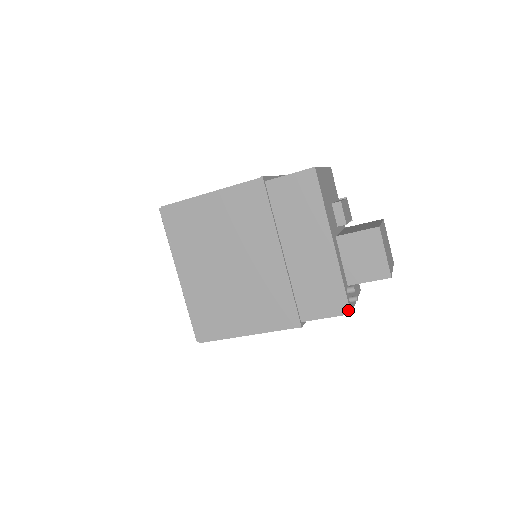
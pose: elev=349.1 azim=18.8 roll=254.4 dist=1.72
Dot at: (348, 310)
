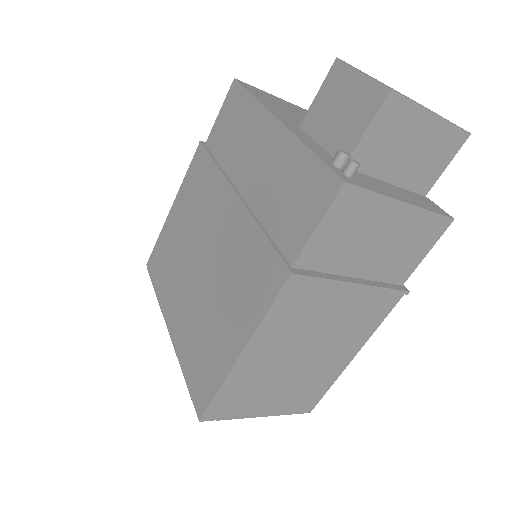
Dot at: (337, 181)
